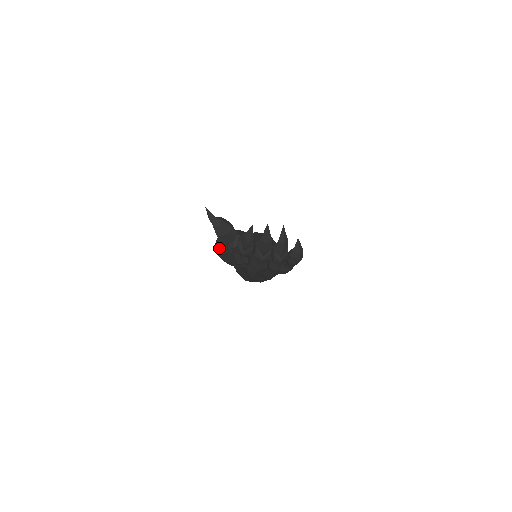
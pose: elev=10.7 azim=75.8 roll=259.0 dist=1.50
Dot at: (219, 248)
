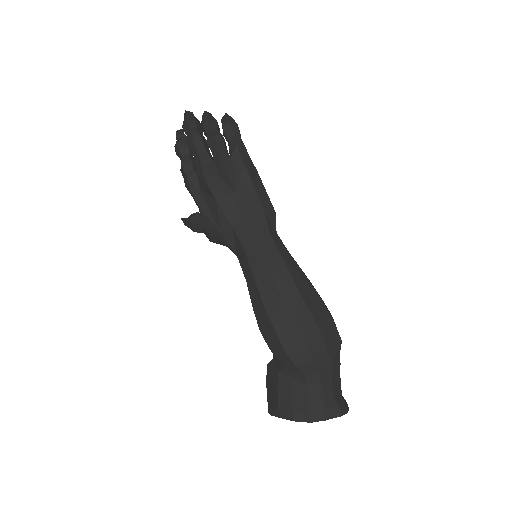
Dot at: (267, 393)
